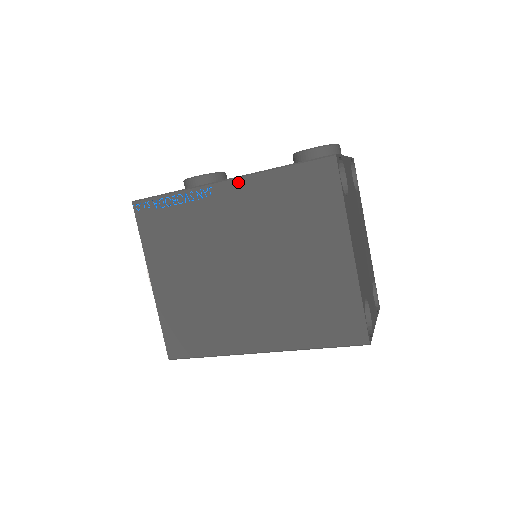
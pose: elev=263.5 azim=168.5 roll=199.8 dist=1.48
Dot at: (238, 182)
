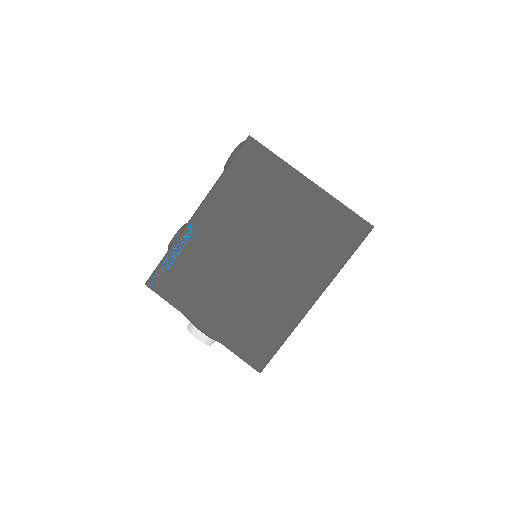
Dot at: (205, 205)
